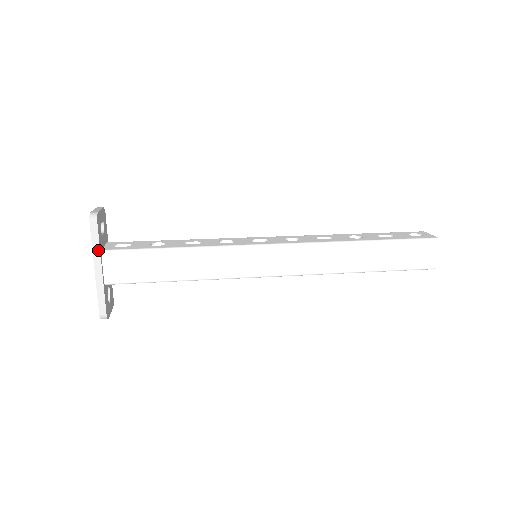
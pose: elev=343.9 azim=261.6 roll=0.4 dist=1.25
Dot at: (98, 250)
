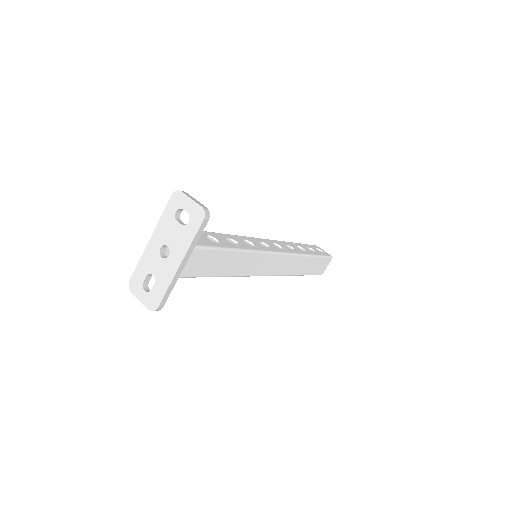
Dot at: (193, 246)
